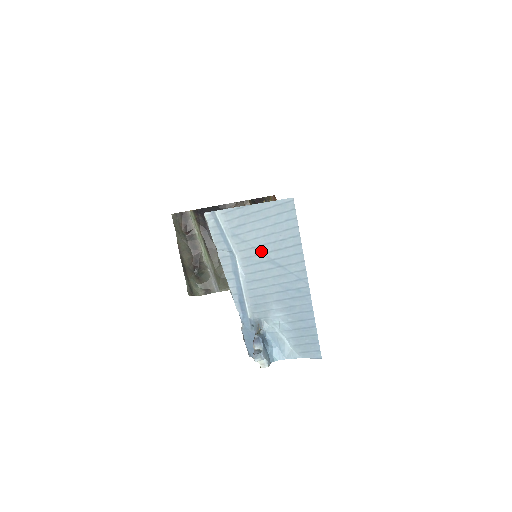
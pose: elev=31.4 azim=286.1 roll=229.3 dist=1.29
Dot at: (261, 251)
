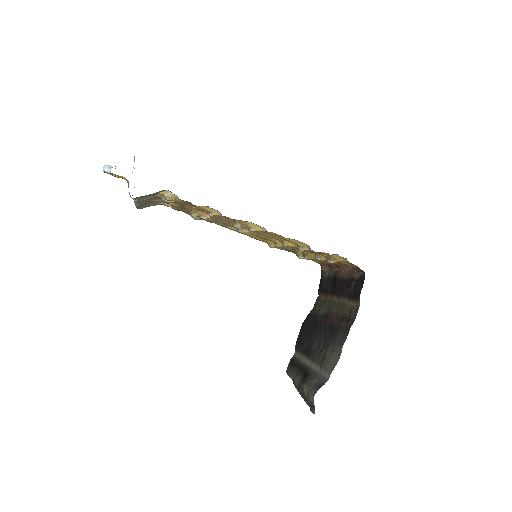
Dot at: occluded
